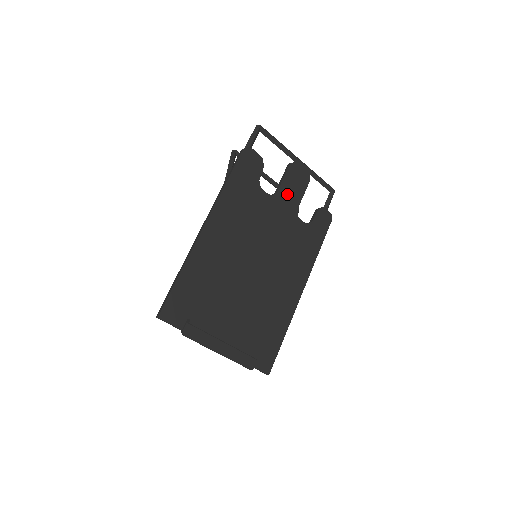
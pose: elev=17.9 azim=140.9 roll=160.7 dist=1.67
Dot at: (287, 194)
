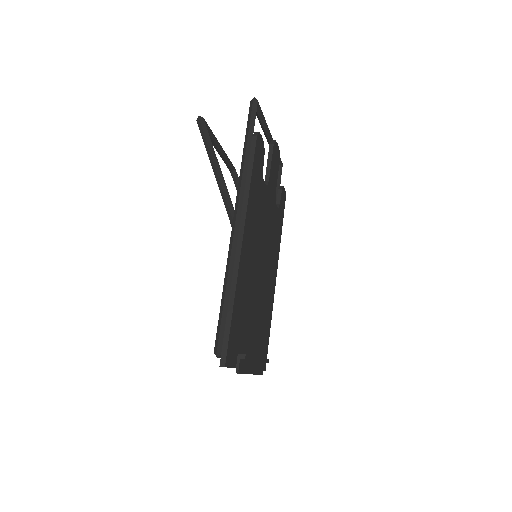
Dot at: (272, 180)
